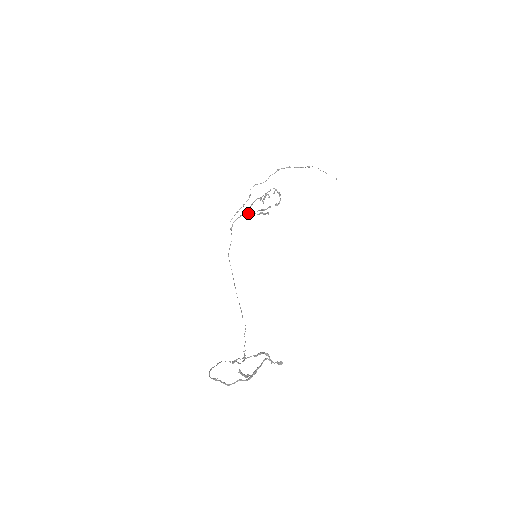
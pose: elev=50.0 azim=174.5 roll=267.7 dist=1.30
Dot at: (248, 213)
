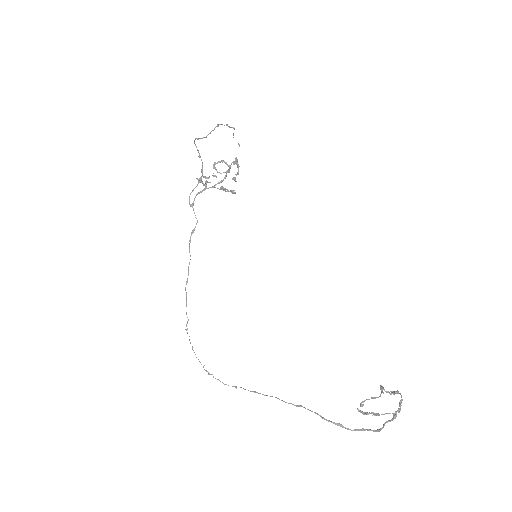
Dot at: (218, 188)
